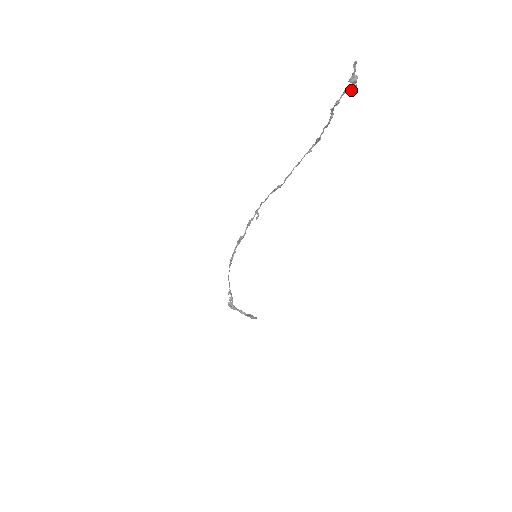
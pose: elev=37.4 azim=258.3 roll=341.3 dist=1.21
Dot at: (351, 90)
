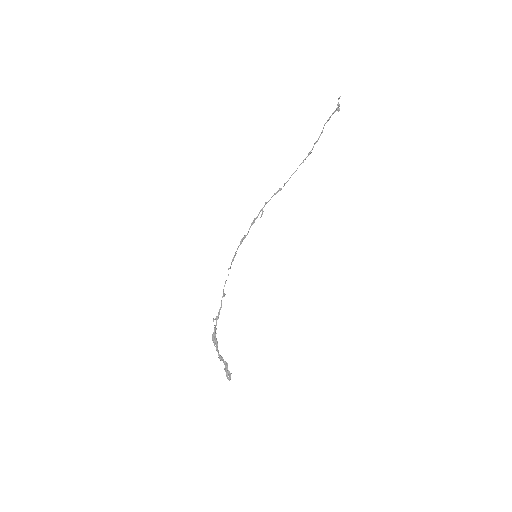
Dot at: (338, 110)
